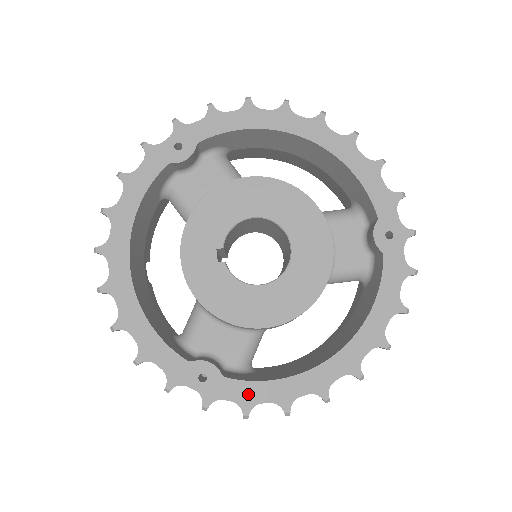
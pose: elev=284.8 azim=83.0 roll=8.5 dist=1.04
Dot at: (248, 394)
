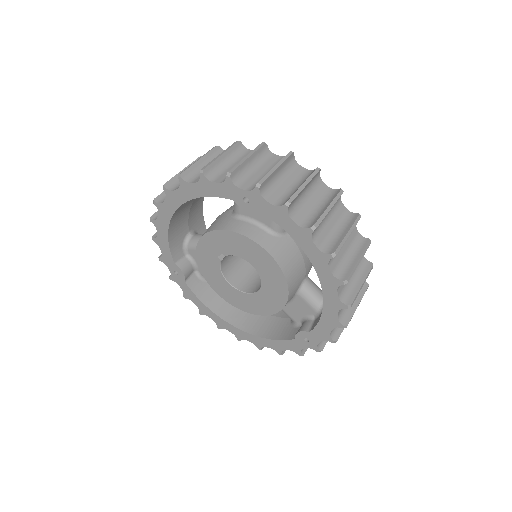
Dot at: (190, 295)
